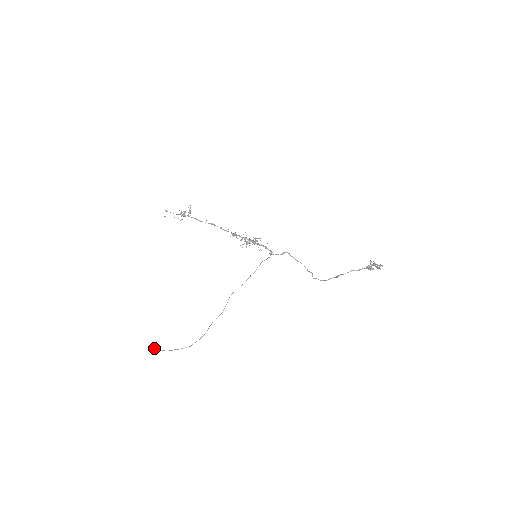
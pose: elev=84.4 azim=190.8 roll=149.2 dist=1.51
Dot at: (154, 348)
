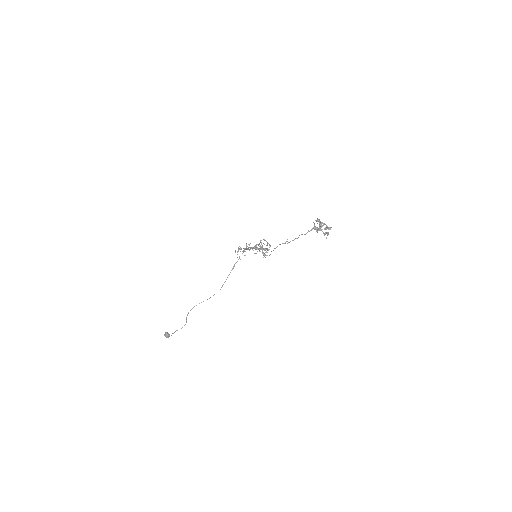
Dot at: (164, 334)
